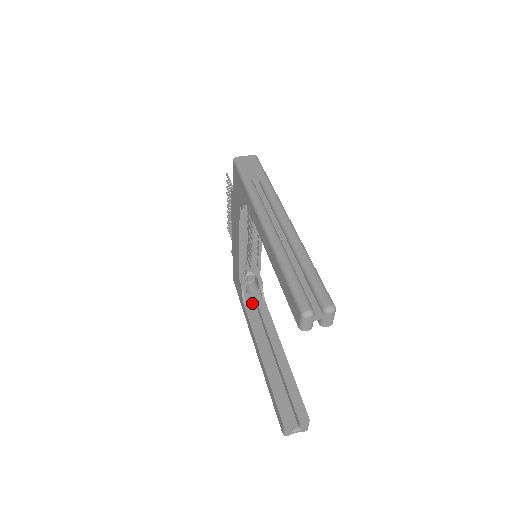
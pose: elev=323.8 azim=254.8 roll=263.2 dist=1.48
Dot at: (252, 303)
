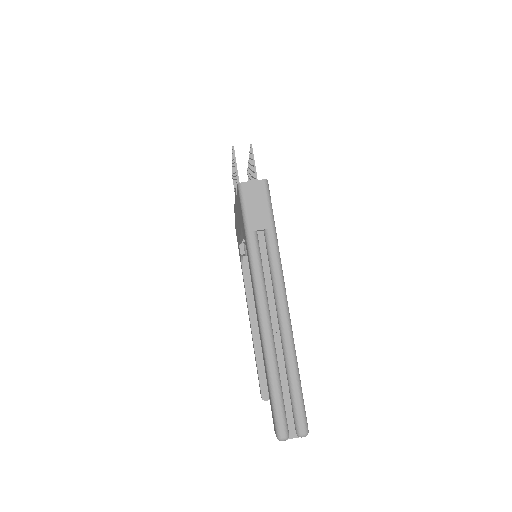
Dot at: occluded
